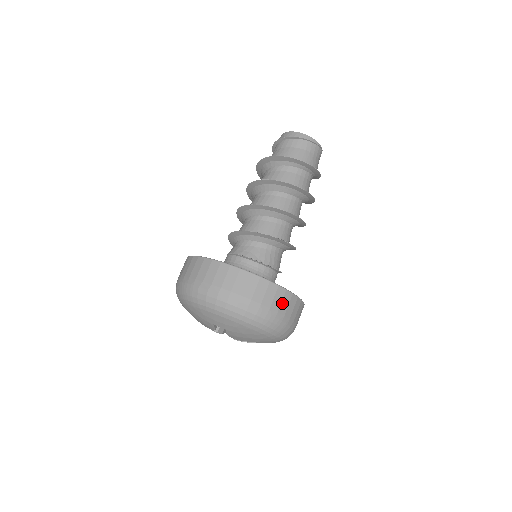
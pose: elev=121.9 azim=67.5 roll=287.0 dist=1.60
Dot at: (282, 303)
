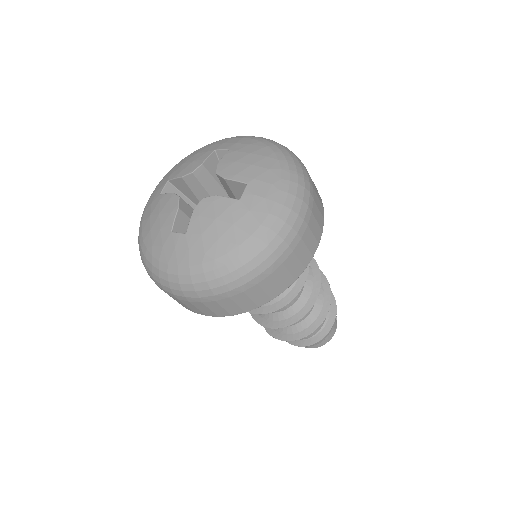
Dot at: occluded
